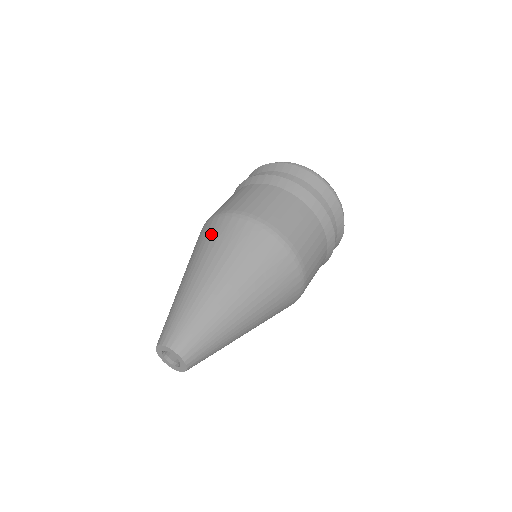
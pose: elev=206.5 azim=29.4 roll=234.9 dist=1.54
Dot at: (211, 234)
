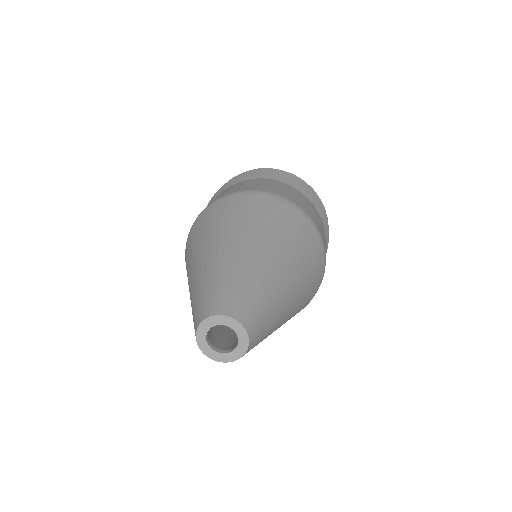
Dot at: (187, 253)
